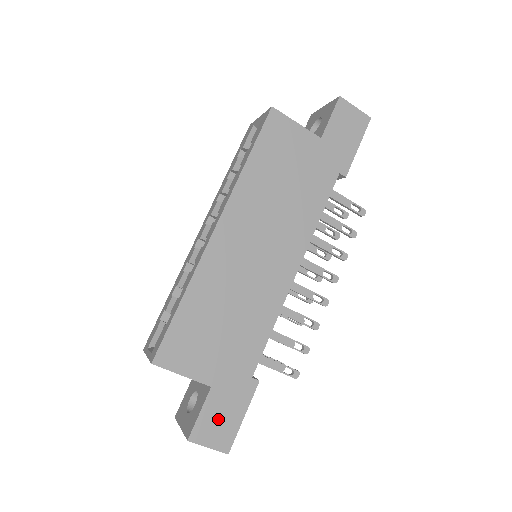
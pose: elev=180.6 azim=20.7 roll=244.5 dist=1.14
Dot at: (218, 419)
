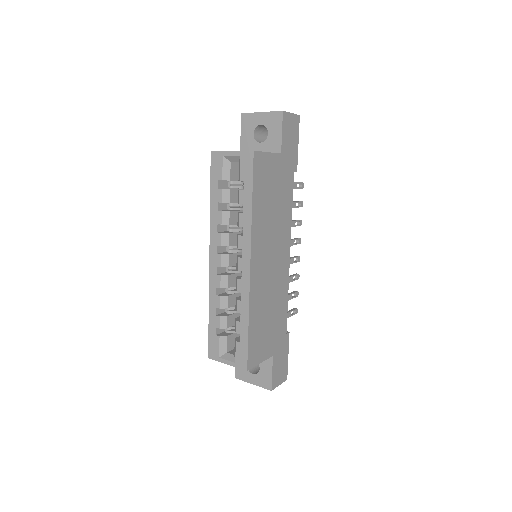
Dot at: (279, 368)
